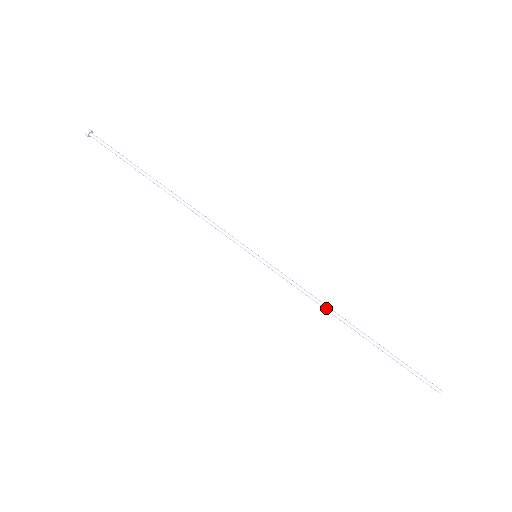
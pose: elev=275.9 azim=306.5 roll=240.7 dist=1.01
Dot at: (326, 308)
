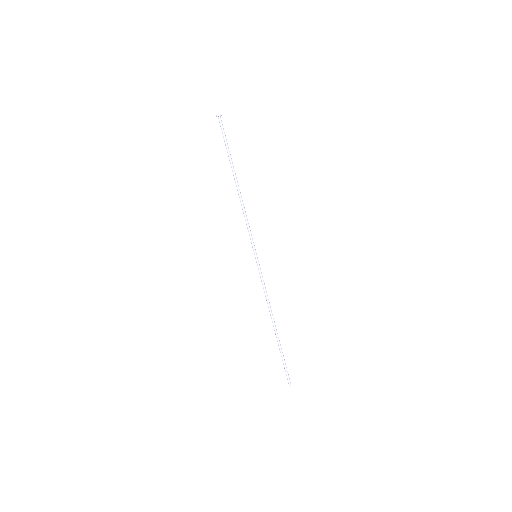
Dot at: (270, 308)
